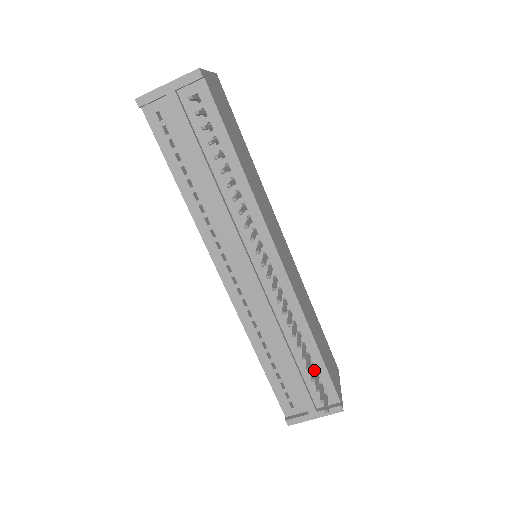
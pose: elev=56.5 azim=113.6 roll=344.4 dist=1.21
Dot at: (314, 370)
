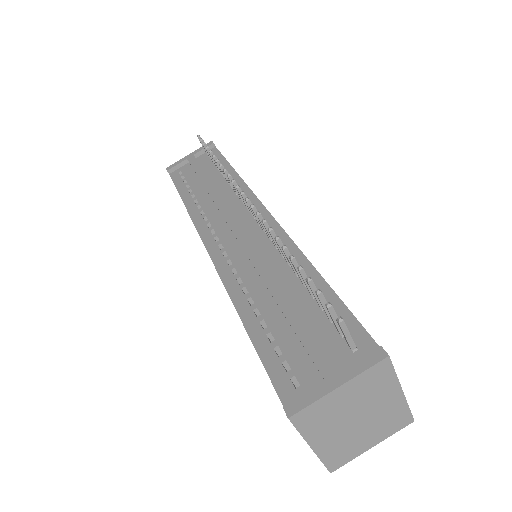
Dot at: occluded
